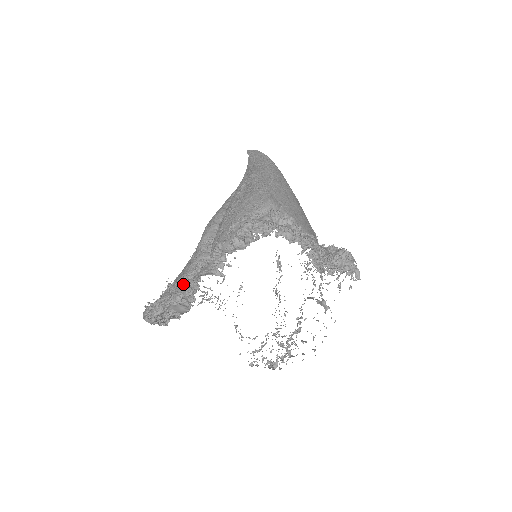
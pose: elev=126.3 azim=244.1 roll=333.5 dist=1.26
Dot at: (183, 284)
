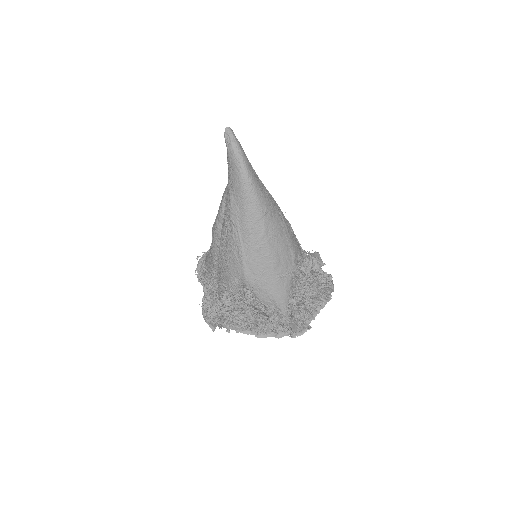
Dot at: (207, 316)
